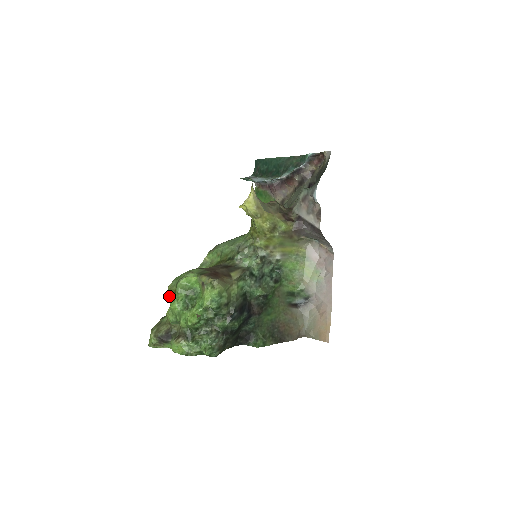
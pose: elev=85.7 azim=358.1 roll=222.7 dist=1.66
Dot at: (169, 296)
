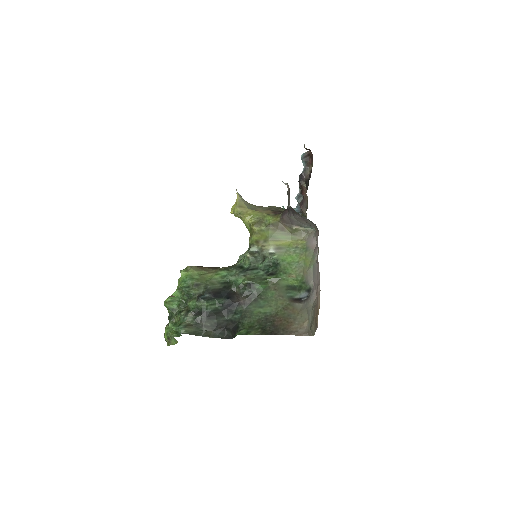
Dot at: occluded
